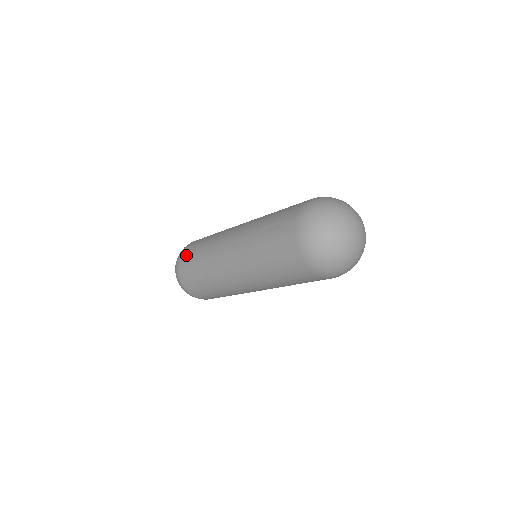
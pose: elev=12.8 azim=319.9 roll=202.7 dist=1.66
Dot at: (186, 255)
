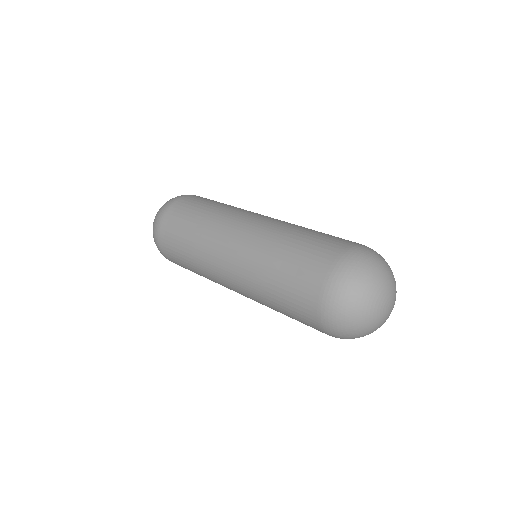
Dot at: (170, 224)
